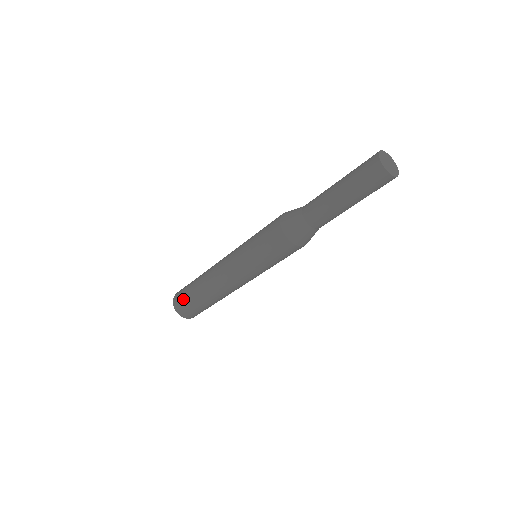
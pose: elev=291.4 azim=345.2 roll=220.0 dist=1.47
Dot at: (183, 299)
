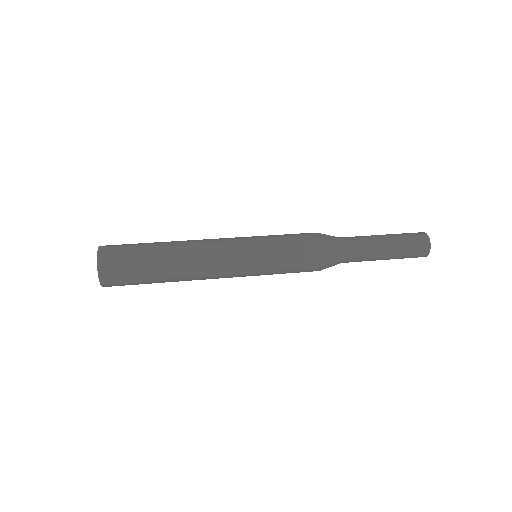
Dot at: (127, 279)
